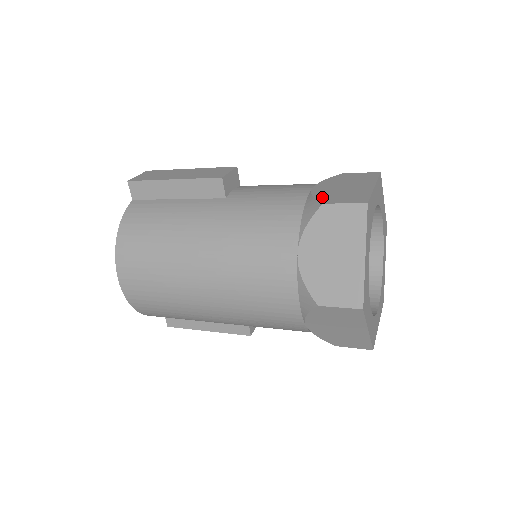
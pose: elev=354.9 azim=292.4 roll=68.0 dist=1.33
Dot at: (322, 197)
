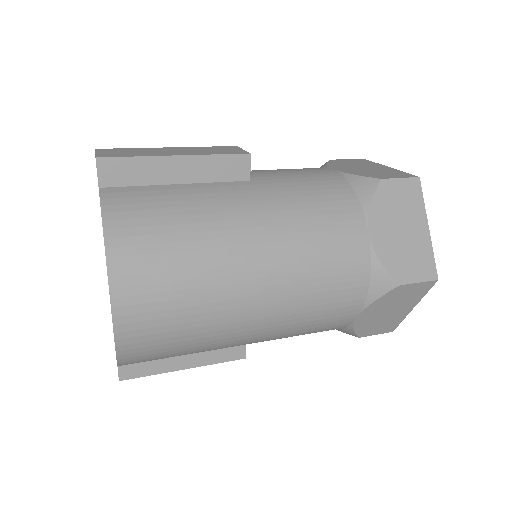
Dot at: (366, 175)
